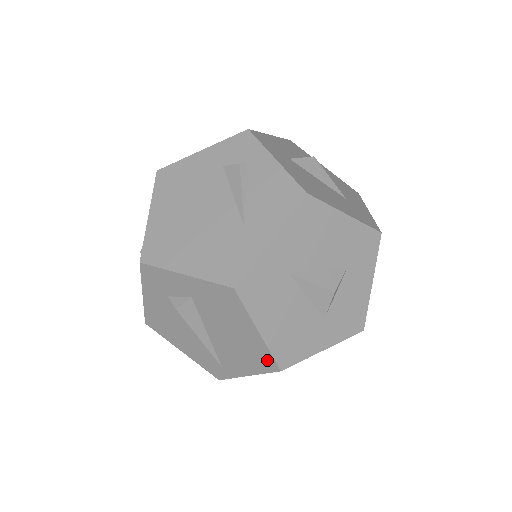
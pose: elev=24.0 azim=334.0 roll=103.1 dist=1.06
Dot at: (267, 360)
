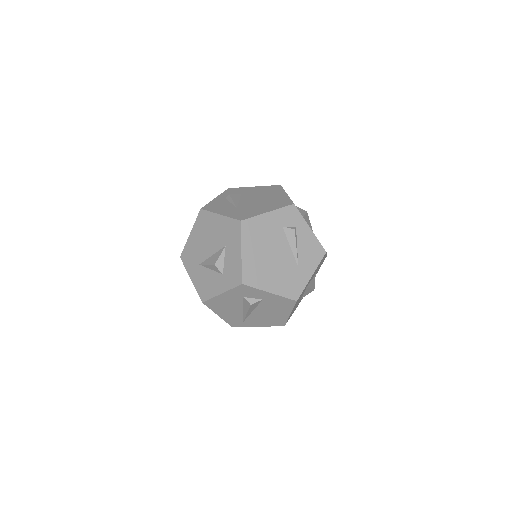
Dot at: (281, 323)
